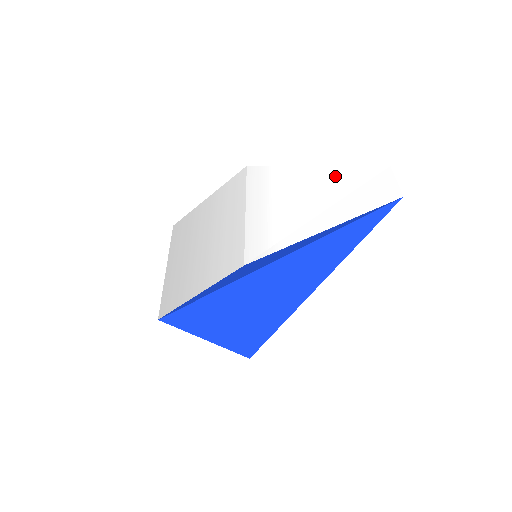
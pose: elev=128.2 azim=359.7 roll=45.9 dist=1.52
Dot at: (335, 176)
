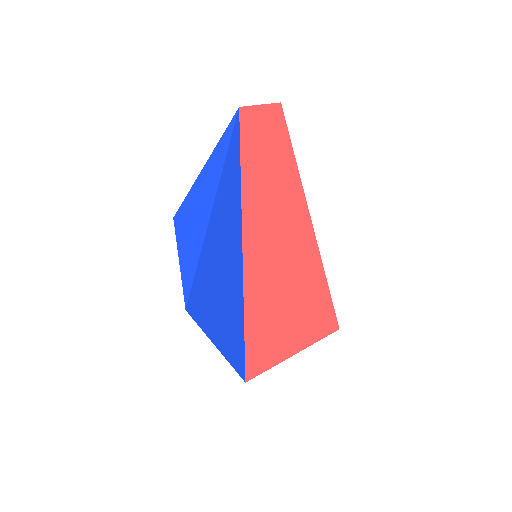
Dot at: occluded
